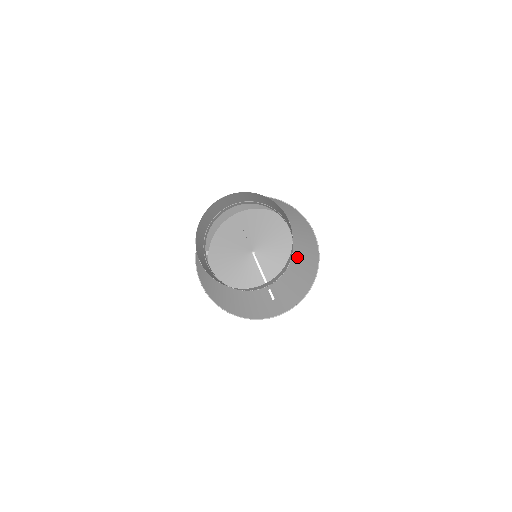
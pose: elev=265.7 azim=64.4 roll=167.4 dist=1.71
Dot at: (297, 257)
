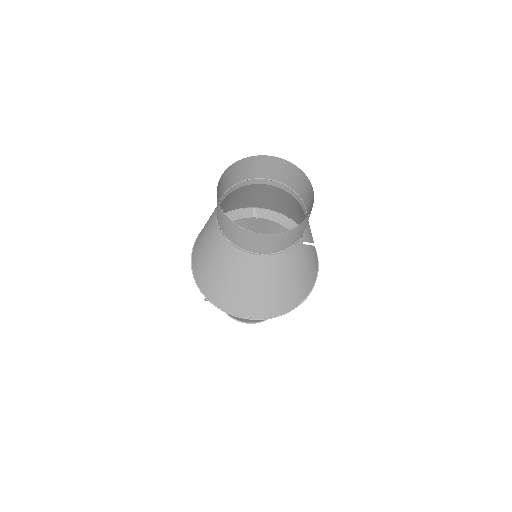
Dot at: occluded
